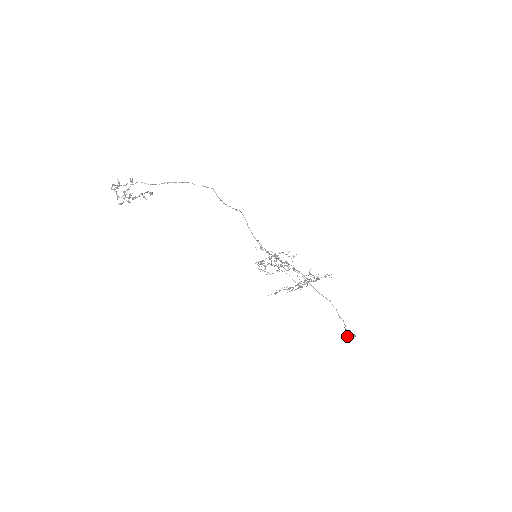
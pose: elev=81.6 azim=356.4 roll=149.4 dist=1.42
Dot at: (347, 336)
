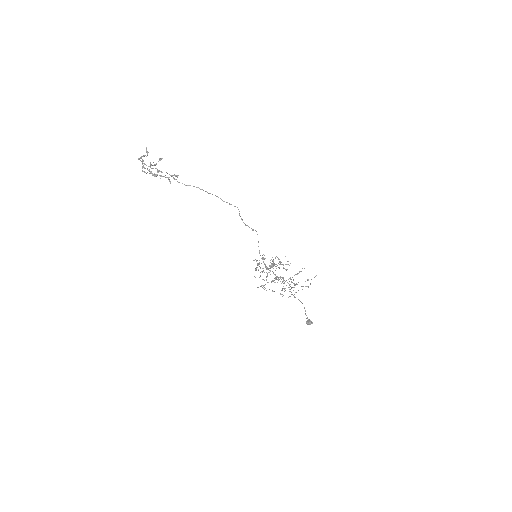
Dot at: (306, 322)
